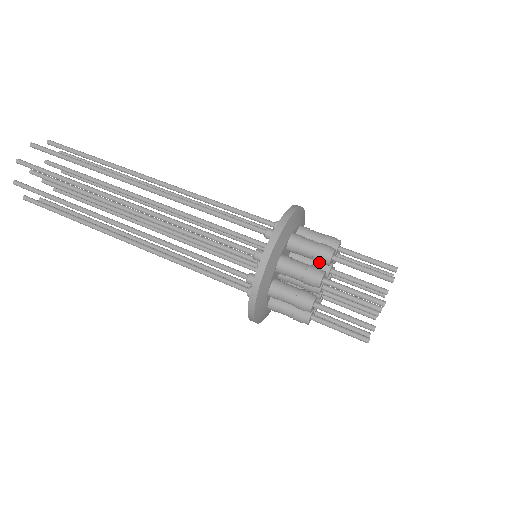
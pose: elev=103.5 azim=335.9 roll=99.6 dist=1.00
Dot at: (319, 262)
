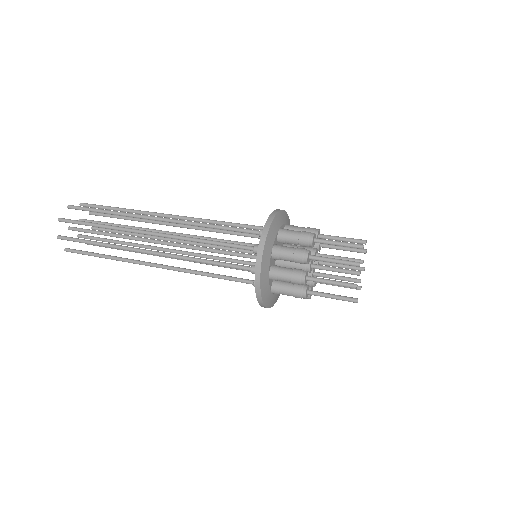
Dot at: (304, 245)
